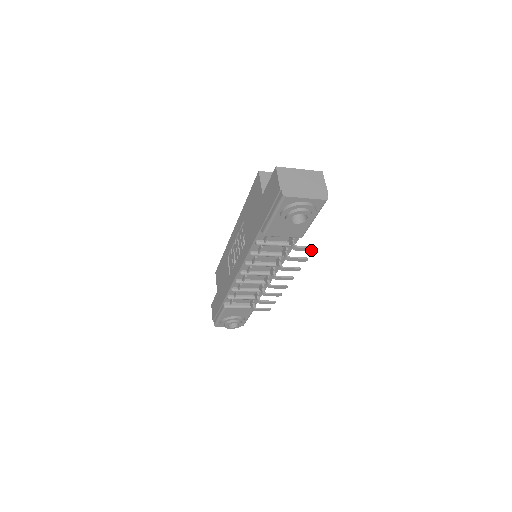
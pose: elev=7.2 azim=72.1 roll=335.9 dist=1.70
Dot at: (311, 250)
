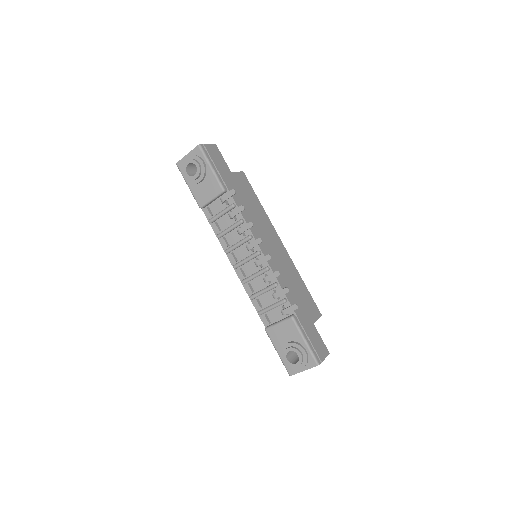
Dot at: (233, 193)
